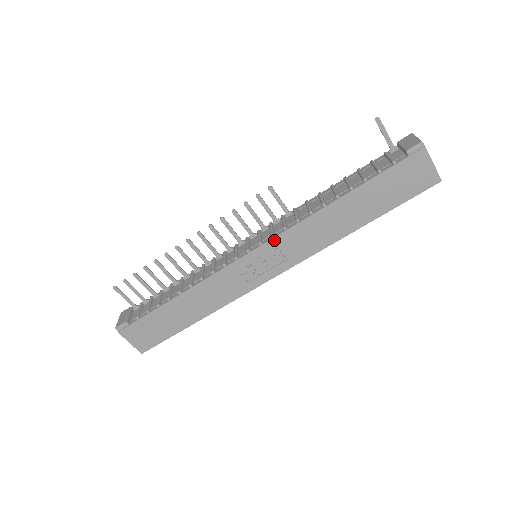
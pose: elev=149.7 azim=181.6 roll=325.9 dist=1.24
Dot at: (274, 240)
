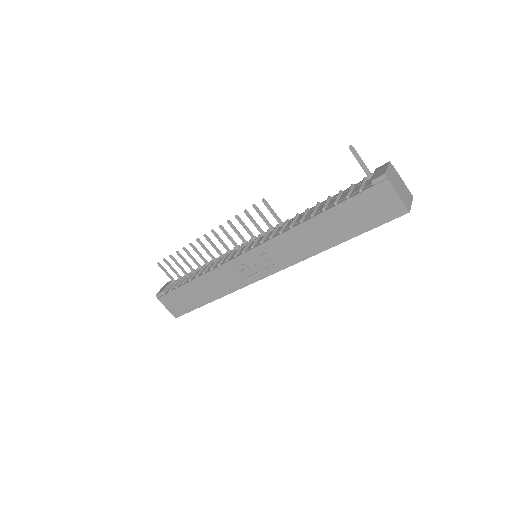
Dot at: (262, 246)
